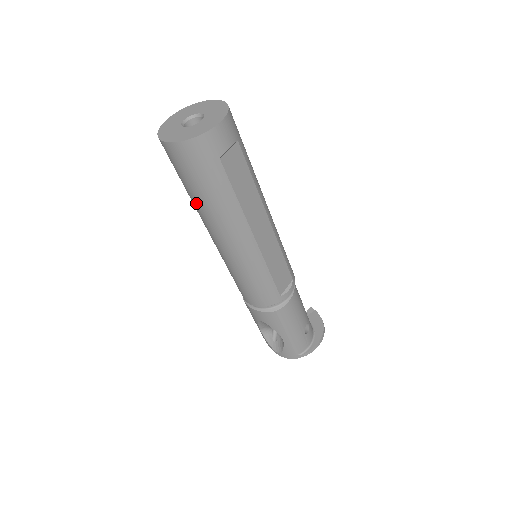
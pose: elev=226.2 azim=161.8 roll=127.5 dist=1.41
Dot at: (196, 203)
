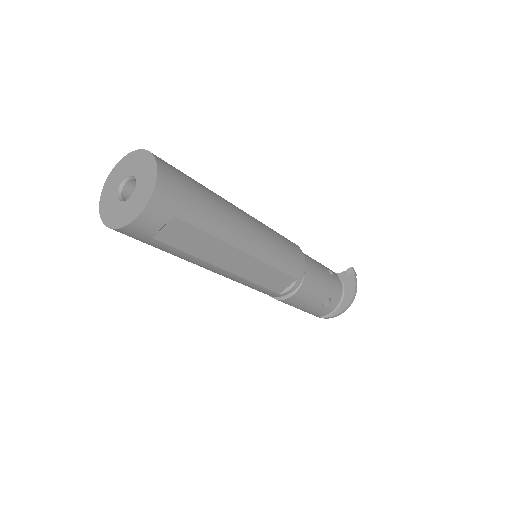
Dot at: occluded
